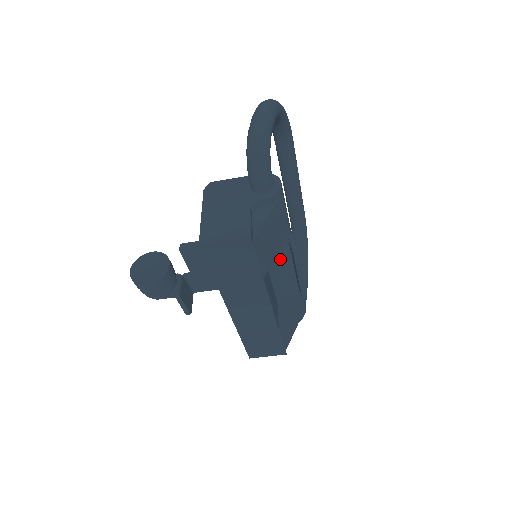
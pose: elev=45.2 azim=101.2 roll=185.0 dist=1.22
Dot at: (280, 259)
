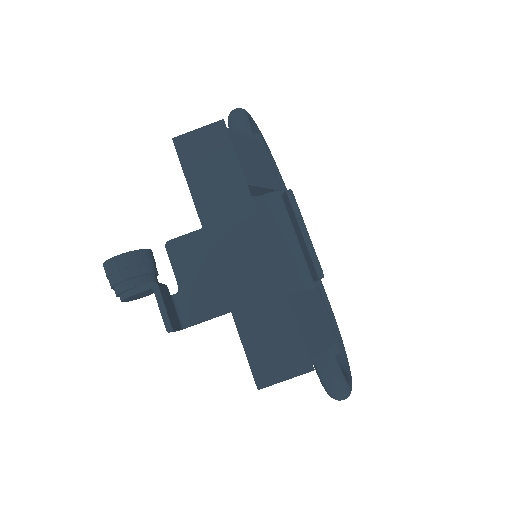
Dot at: (277, 222)
